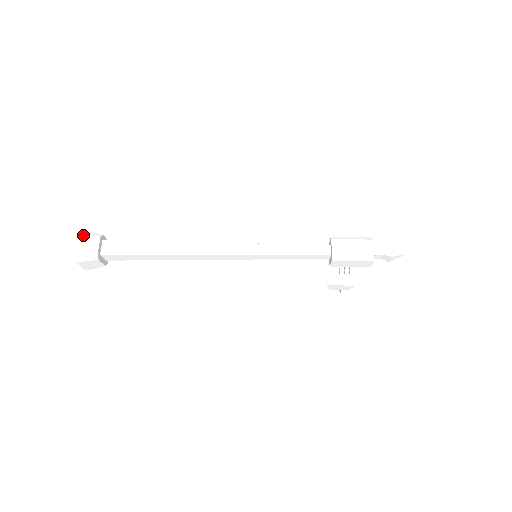
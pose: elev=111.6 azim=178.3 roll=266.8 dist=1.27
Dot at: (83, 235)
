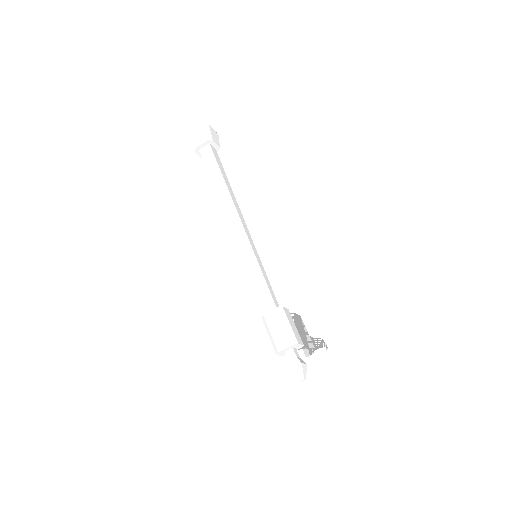
Dot at: (202, 129)
